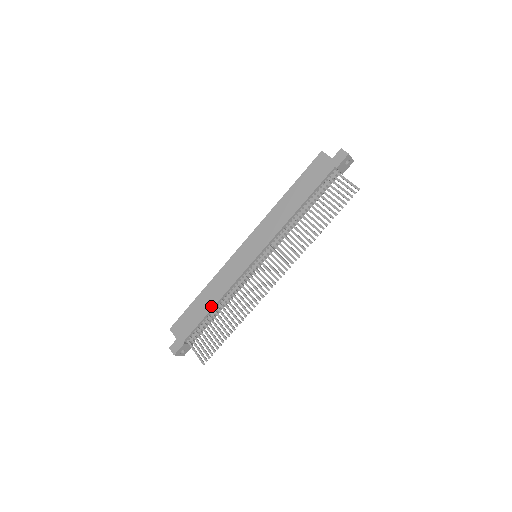
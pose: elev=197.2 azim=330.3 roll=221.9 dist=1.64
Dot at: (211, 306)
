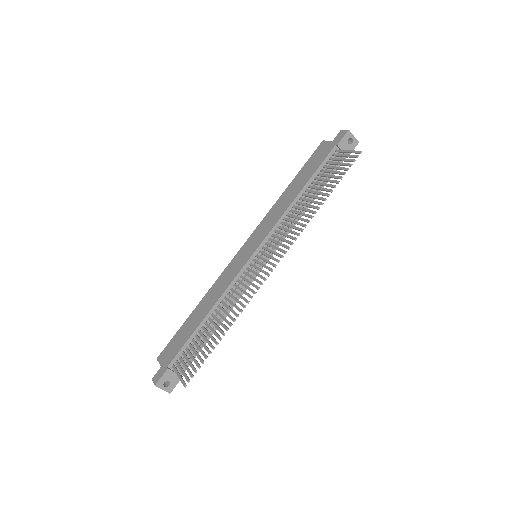
Dot at: (202, 318)
